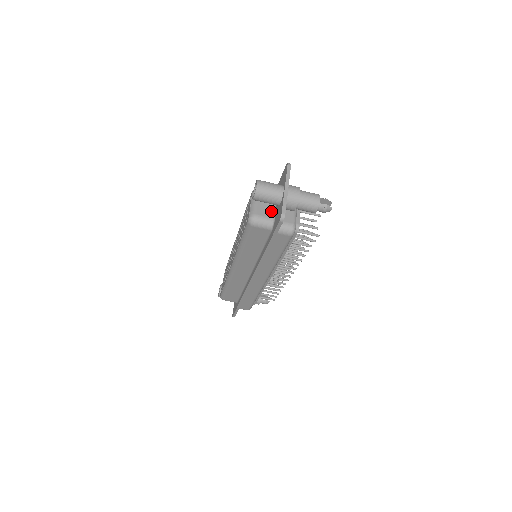
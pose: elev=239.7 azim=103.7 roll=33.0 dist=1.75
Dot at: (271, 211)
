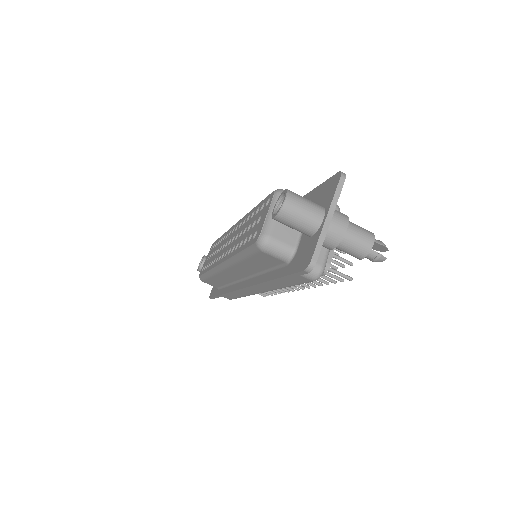
Dot at: (294, 234)
